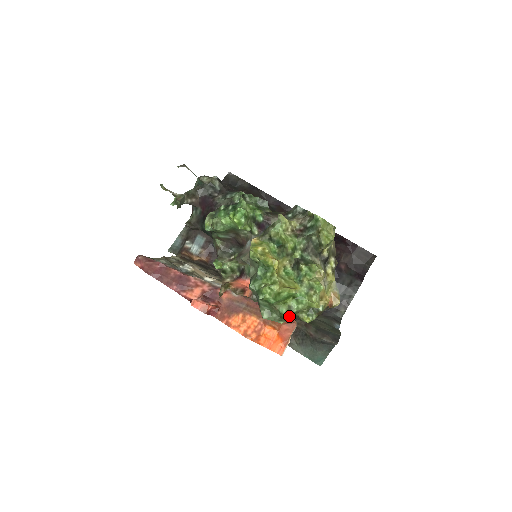
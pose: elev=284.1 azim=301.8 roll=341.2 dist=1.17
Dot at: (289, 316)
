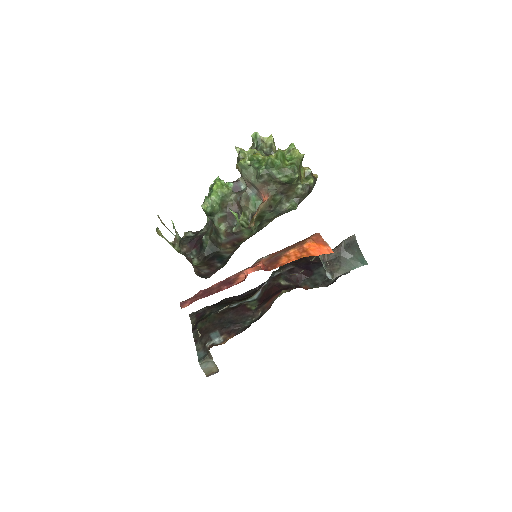
Dot at: (296, 167)
